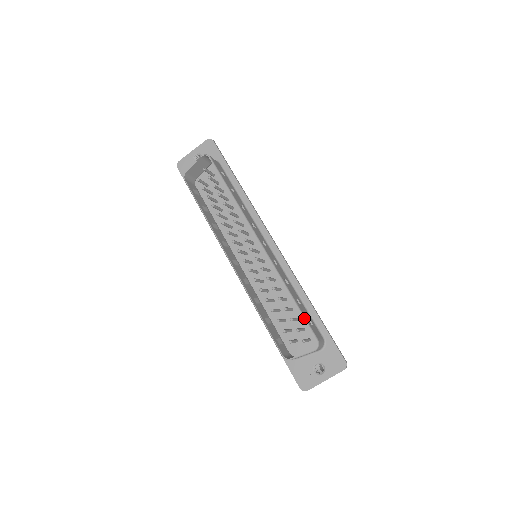
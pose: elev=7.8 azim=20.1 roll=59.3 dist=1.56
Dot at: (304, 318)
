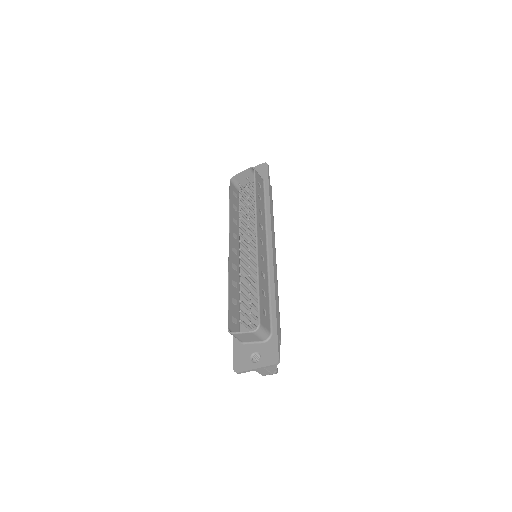
Dot at: (258, 303)
